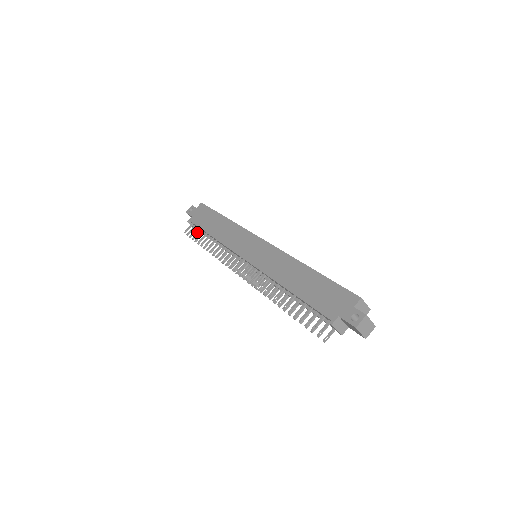
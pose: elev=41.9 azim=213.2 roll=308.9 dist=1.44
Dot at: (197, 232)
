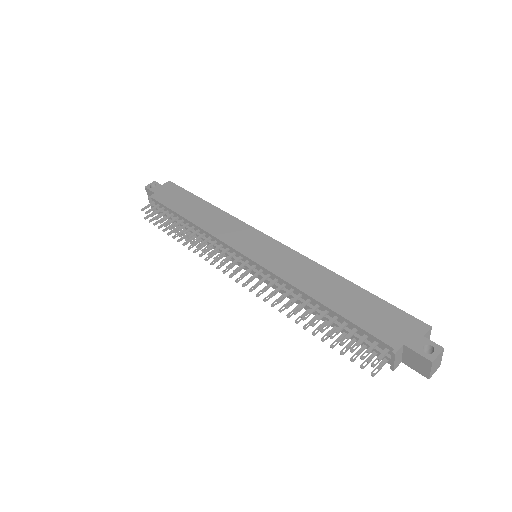
Dot at: (163, 212)
